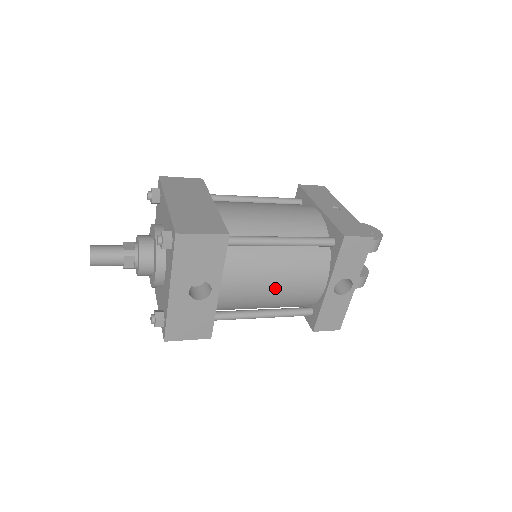
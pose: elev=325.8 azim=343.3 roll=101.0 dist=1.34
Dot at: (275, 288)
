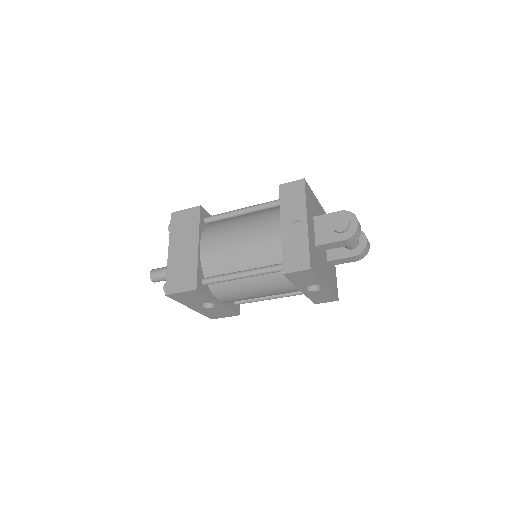
Dot at: (259, 295)
